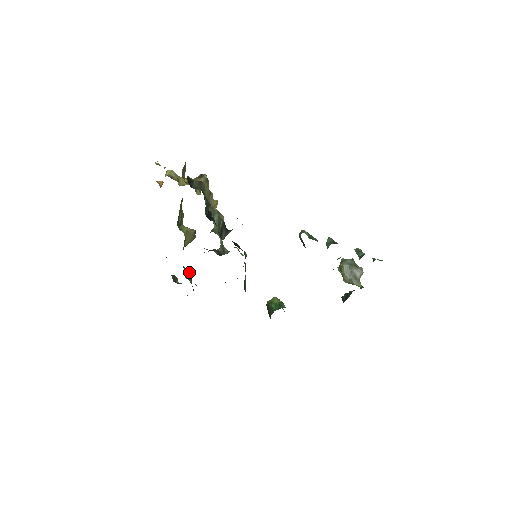
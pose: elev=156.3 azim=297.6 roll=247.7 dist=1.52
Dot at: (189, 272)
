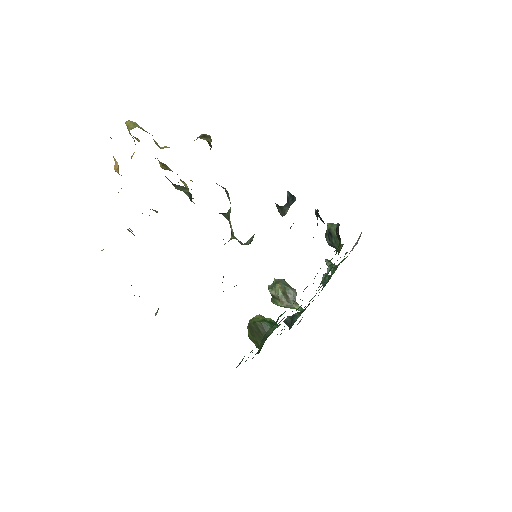
Dot at: occluded
